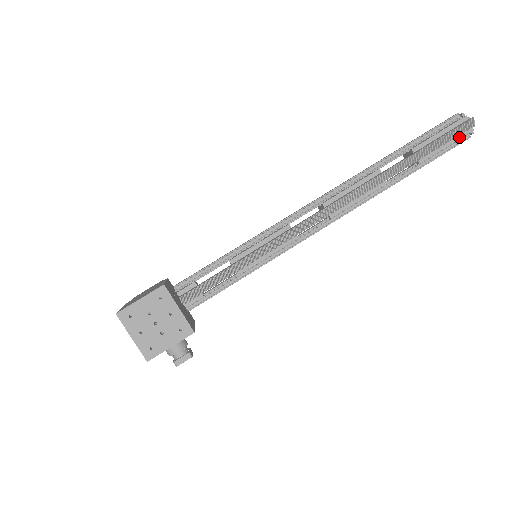
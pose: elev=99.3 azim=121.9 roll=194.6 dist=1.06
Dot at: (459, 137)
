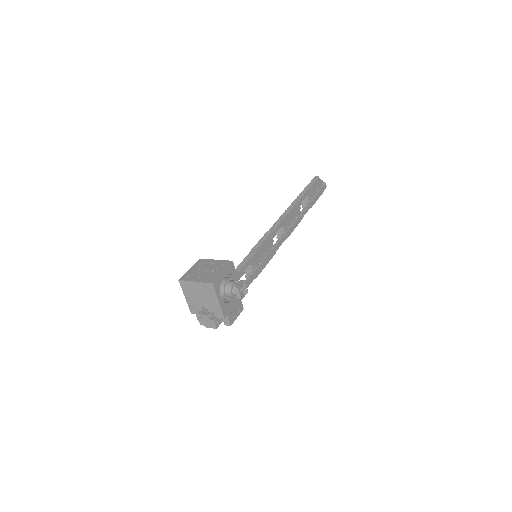
Dot at: (318, 184)
